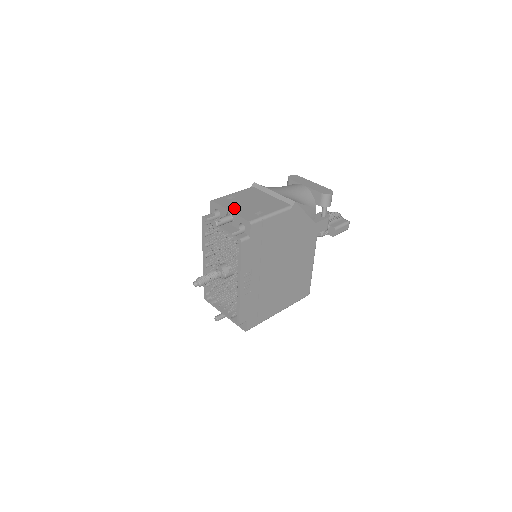
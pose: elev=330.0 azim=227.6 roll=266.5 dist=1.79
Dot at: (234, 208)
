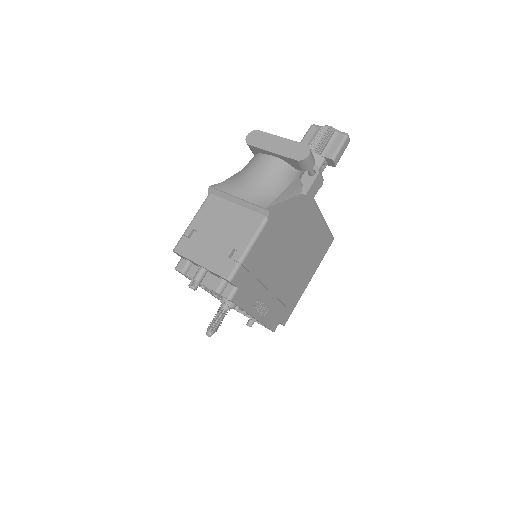
Dot at: (202, 257)
